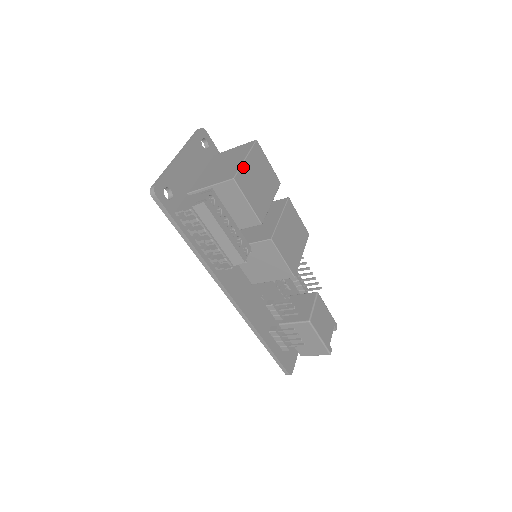
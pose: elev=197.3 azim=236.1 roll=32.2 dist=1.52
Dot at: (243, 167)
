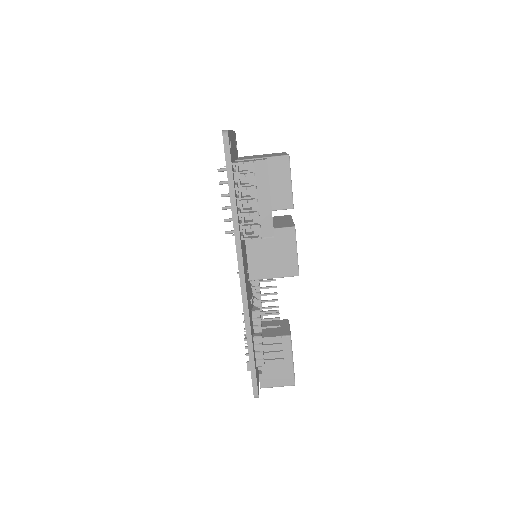
Dot at: occluded
